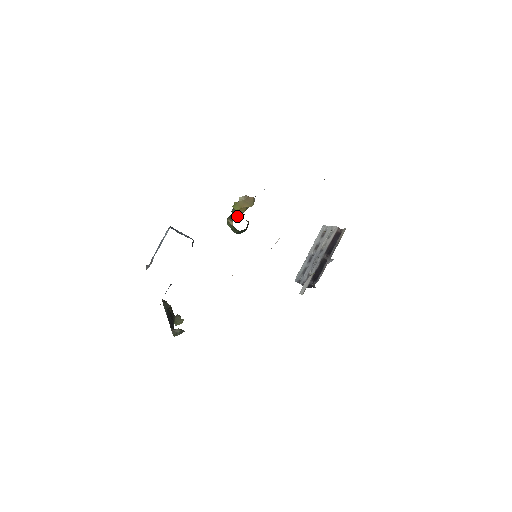
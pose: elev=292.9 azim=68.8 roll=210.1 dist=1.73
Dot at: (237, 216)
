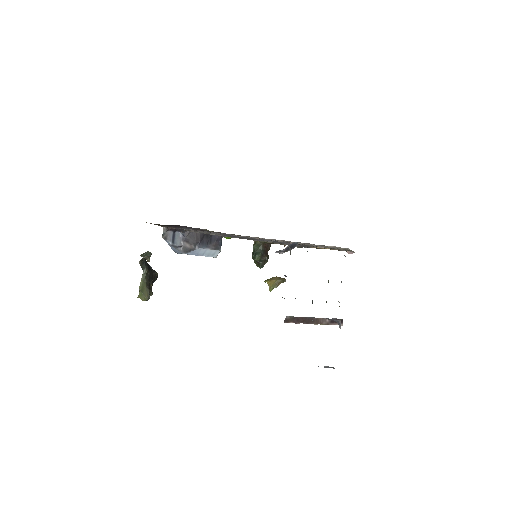
Dot at: occluded
